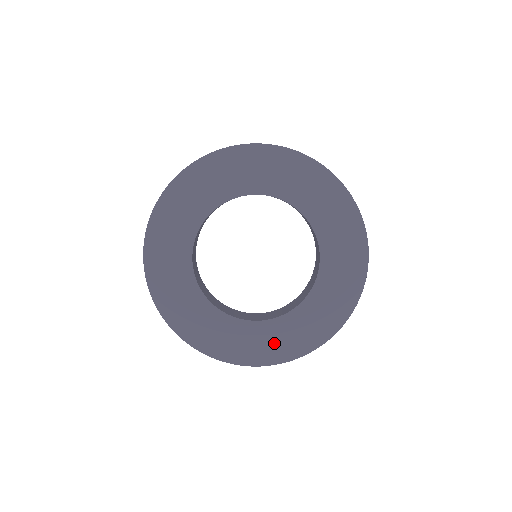
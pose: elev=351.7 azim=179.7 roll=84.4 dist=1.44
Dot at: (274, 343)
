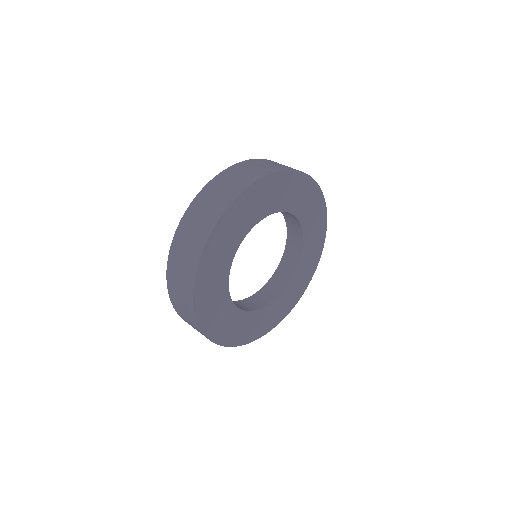
Dot at: (298, 286)
